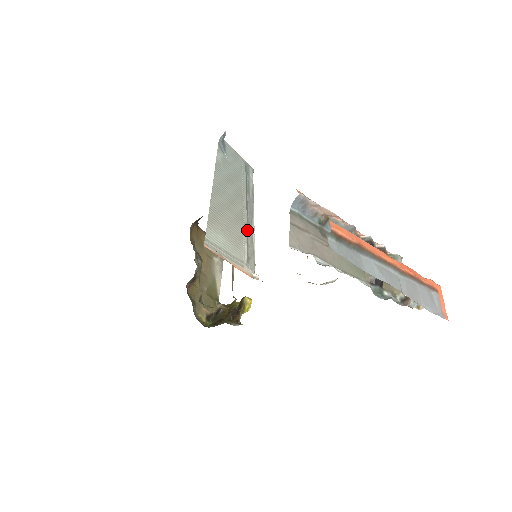
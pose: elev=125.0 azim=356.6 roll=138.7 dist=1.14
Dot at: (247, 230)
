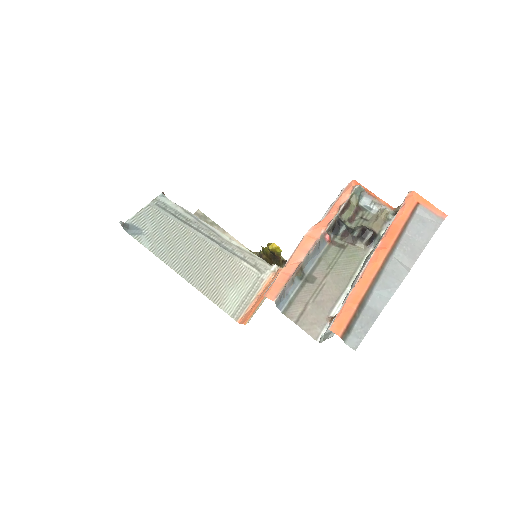
Dot at: (228, 250)
